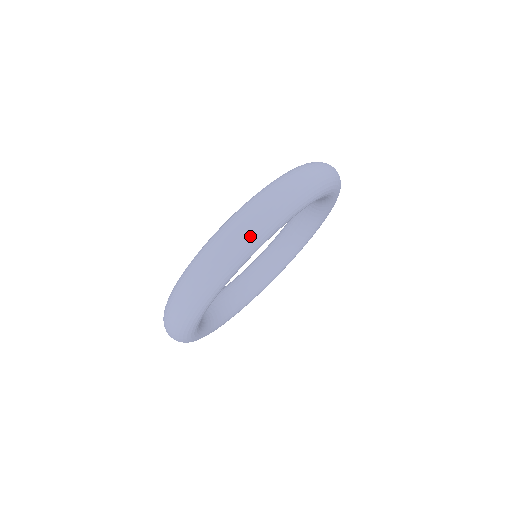
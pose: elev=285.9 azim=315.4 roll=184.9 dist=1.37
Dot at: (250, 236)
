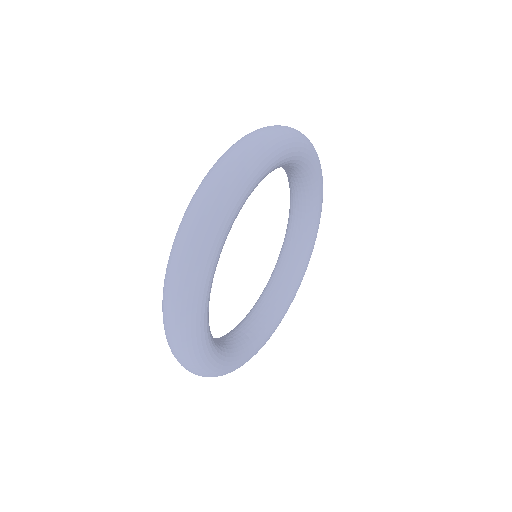
Dot at: (297, 132)
